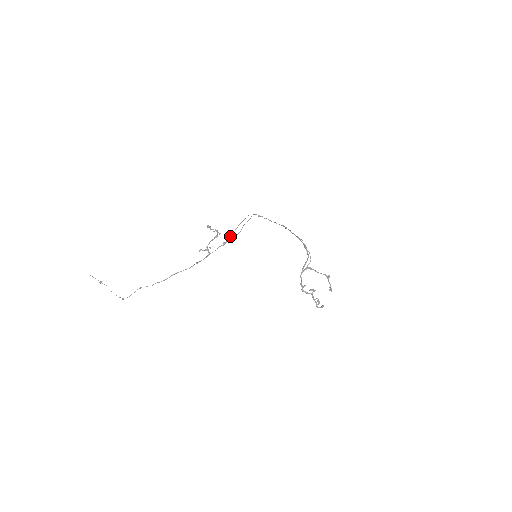
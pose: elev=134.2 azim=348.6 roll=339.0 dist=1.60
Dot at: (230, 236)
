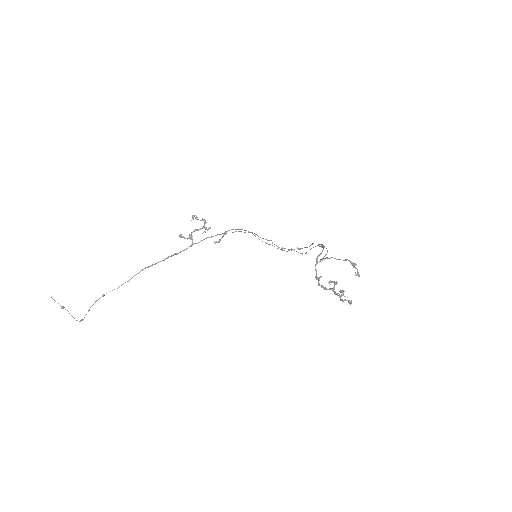
Dot at: (223, 235)
